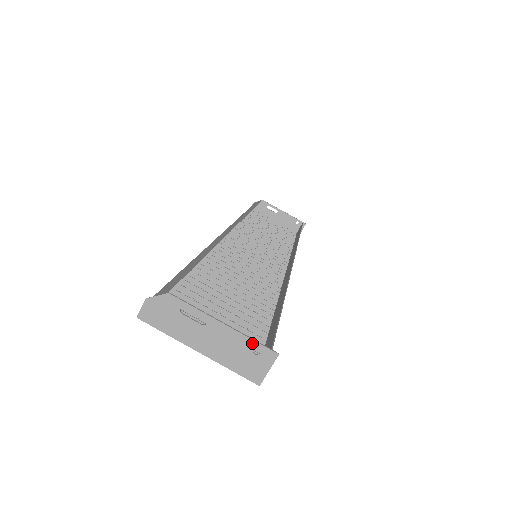
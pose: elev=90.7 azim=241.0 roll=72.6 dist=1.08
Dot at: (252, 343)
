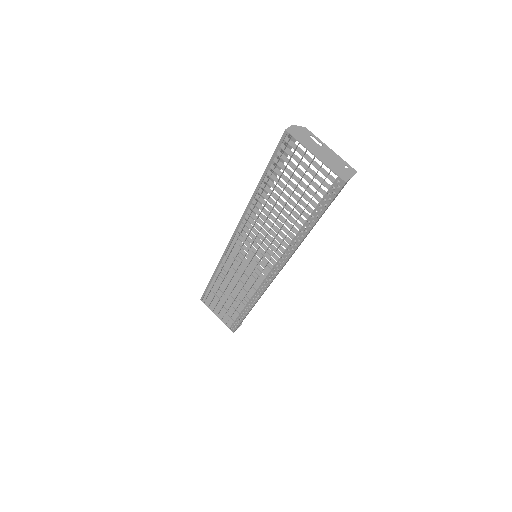
Dot at: (345, 162)
